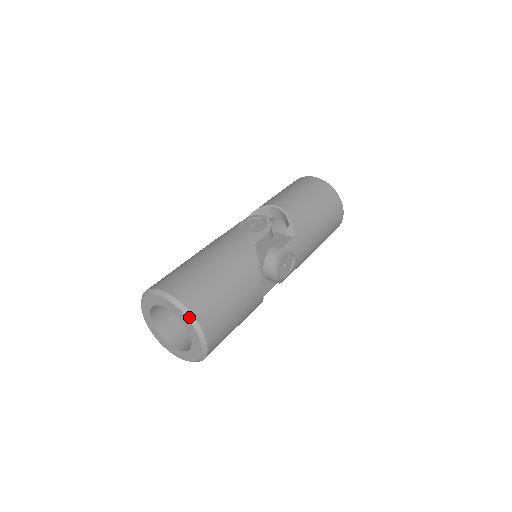
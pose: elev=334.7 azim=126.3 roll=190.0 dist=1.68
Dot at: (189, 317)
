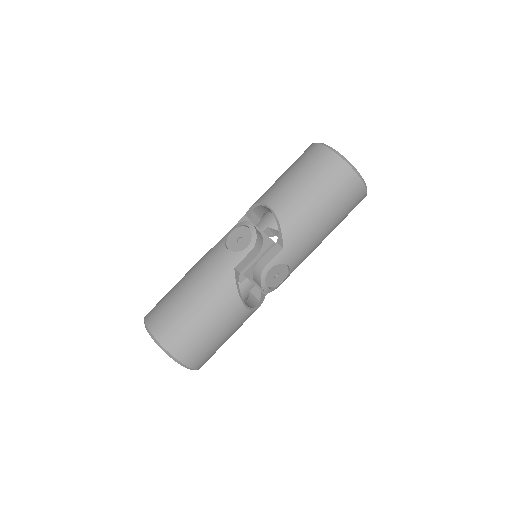
Dot at: (168, 355)
